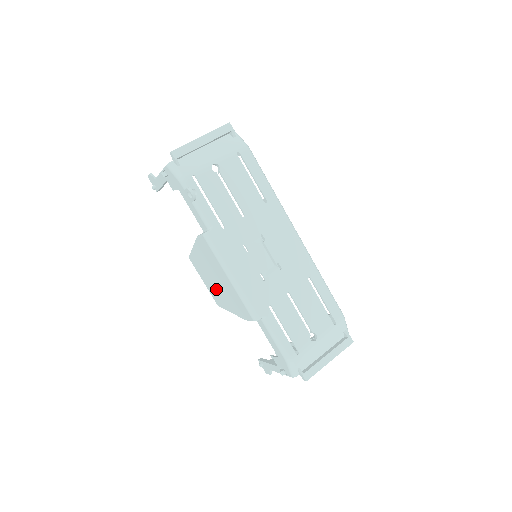
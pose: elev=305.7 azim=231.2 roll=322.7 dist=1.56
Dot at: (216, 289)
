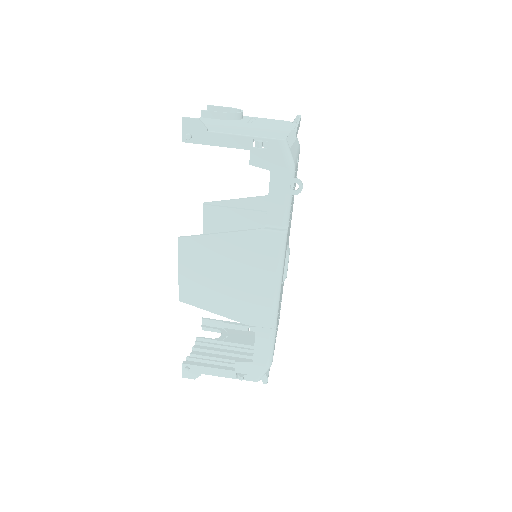
Dot at: (212, 285)
